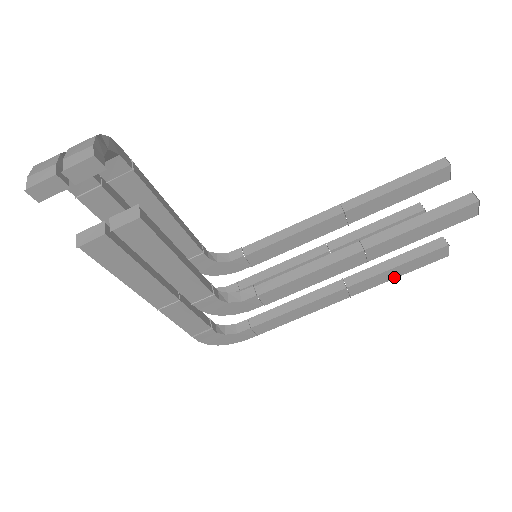
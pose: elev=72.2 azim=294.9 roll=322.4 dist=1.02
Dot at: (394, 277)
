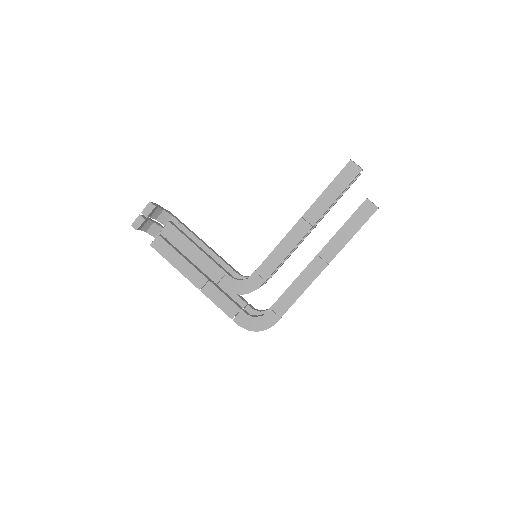
Dot at: (350, 238)
